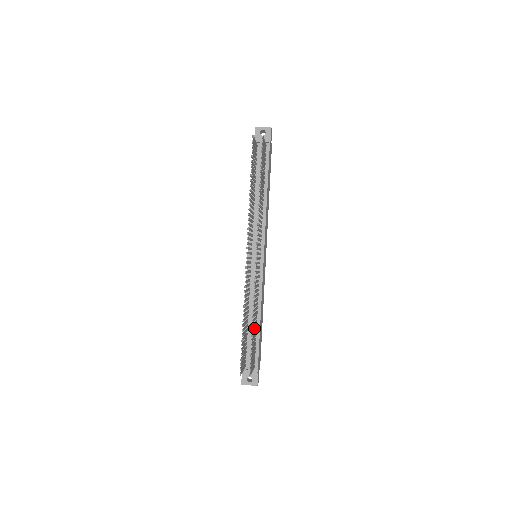
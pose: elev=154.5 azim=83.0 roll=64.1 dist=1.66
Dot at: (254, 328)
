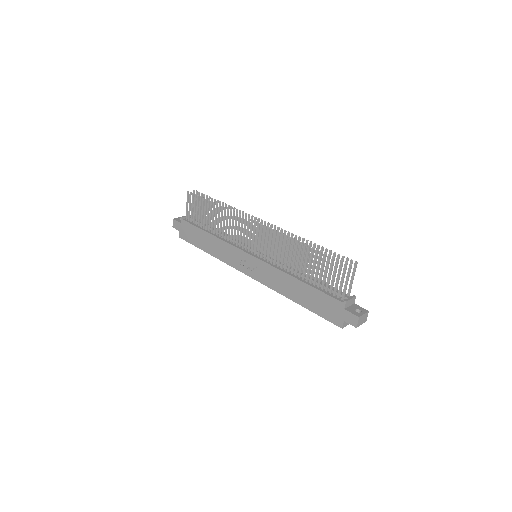
Dot at: occluded
